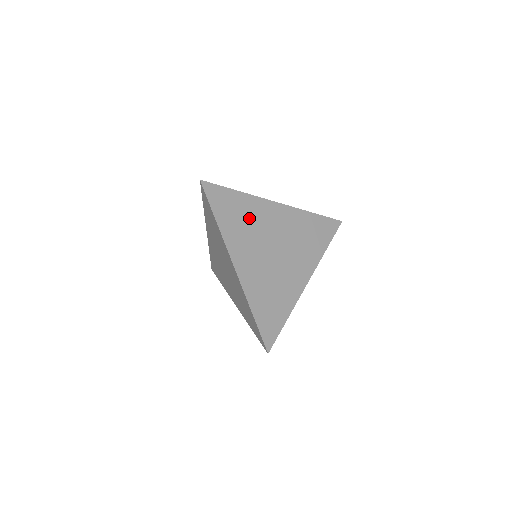
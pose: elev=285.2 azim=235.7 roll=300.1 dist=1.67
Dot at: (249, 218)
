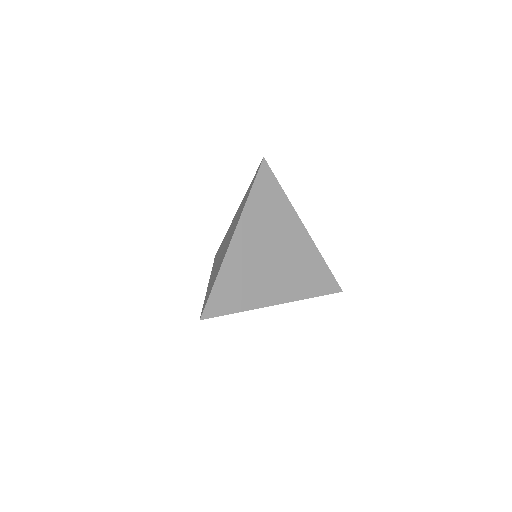
Dot at: (275, 216)
